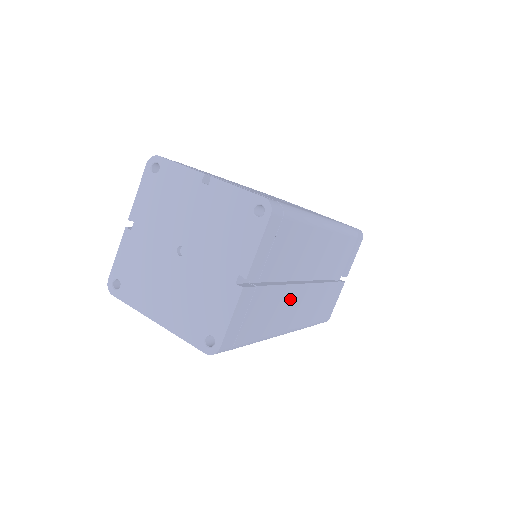
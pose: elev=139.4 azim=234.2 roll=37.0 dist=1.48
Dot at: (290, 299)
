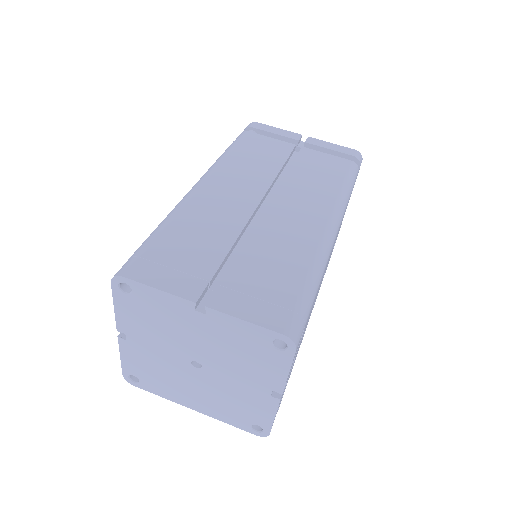
Dot at: occluded
